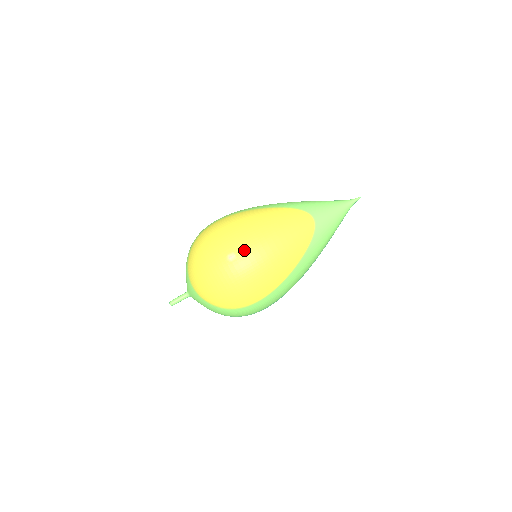
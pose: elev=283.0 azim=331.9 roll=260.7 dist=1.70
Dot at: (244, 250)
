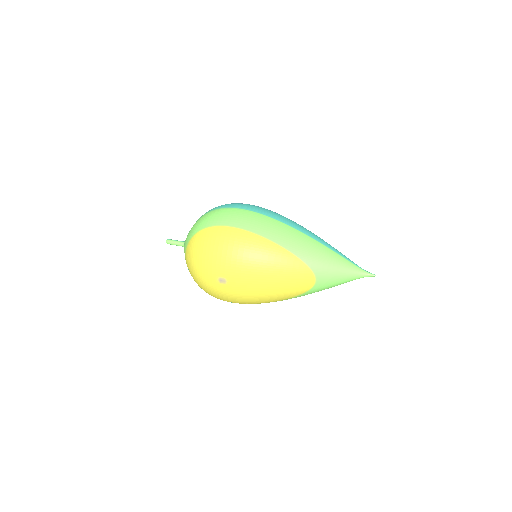
Dot at: (236, 282)
